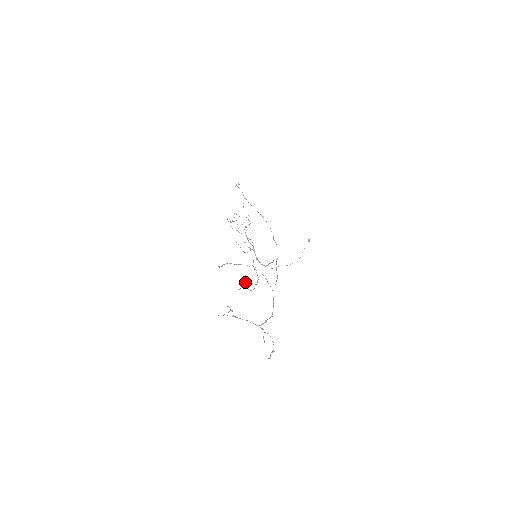
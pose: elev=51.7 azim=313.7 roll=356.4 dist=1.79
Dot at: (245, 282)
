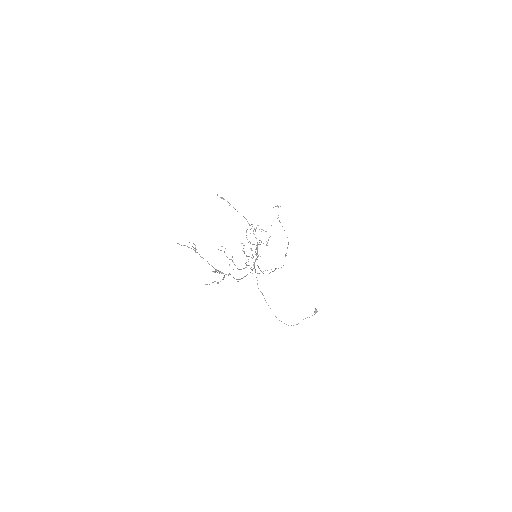
Dot at: occluded
